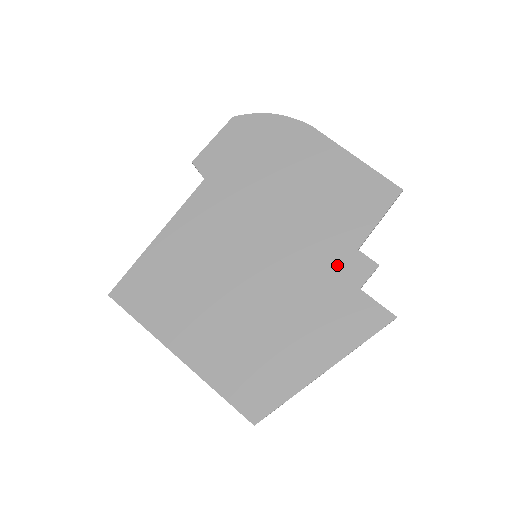
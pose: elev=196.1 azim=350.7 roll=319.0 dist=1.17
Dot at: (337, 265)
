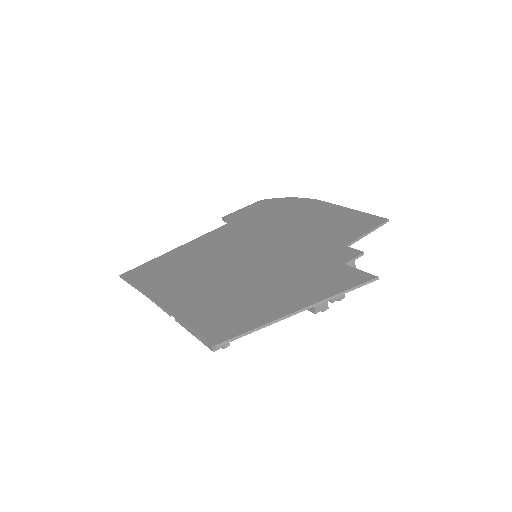
Dot at: (326, 253)
